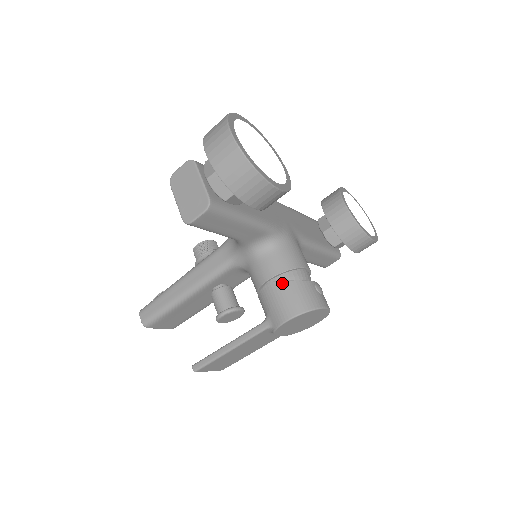
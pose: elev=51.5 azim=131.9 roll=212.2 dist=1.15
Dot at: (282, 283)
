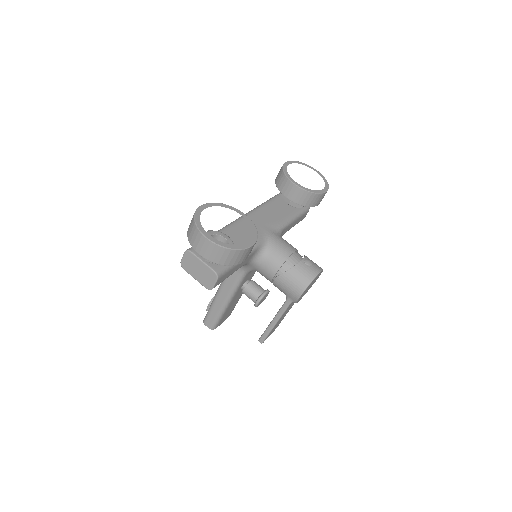
Dot at: (284, 275)
